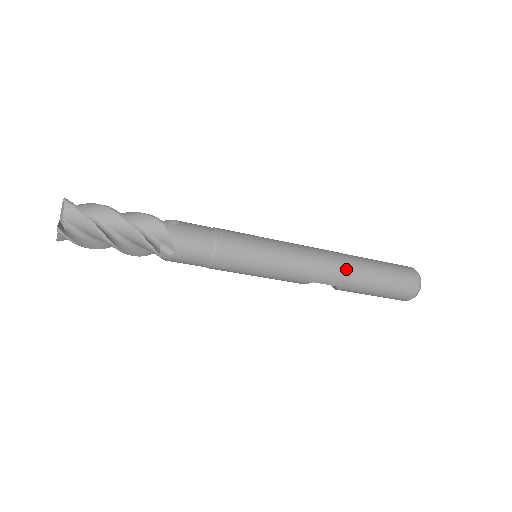
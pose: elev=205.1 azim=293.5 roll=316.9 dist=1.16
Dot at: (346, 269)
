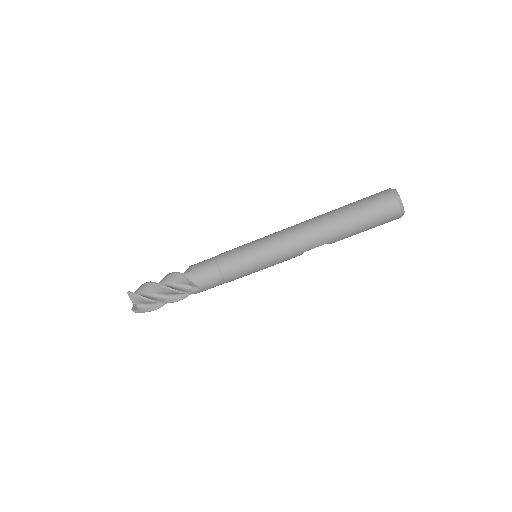
Dot at: (323, 230)
